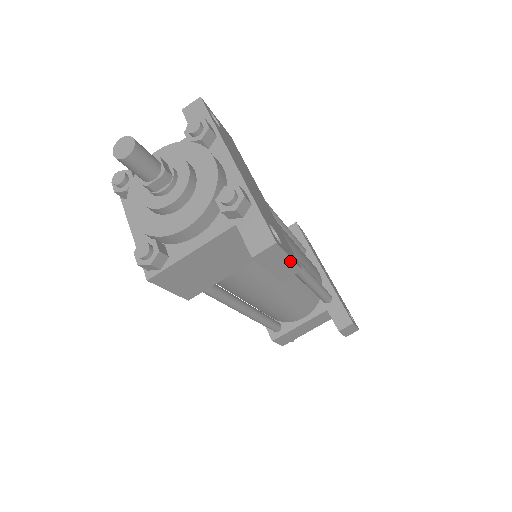
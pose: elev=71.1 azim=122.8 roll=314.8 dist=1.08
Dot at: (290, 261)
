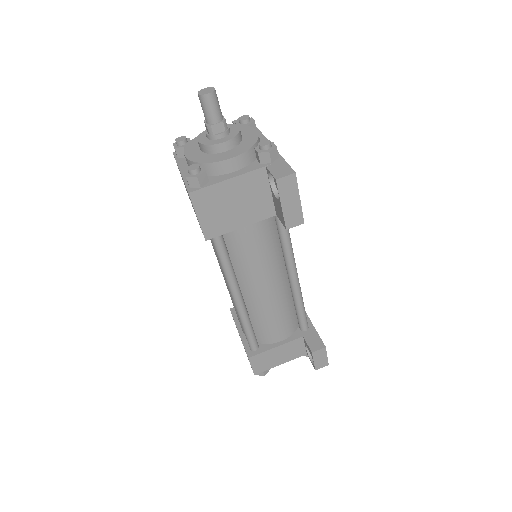
Dot at: (299, 204)
